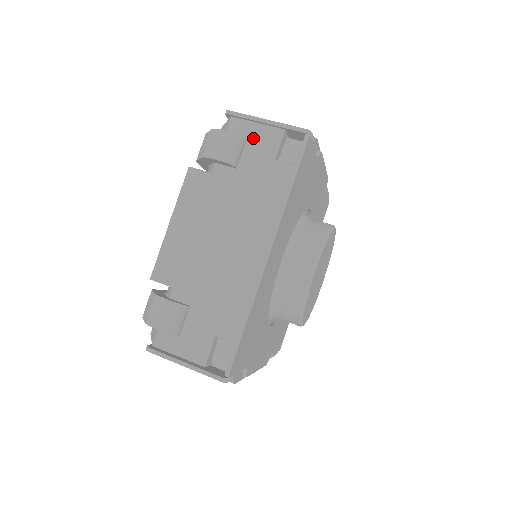
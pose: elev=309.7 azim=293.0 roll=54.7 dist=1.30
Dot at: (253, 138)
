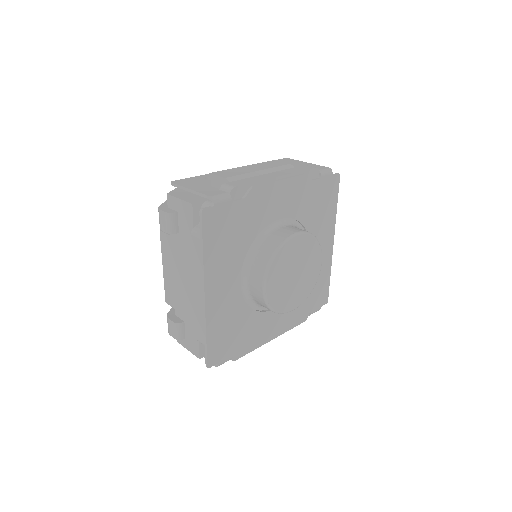
Dot at: (180, 210)
